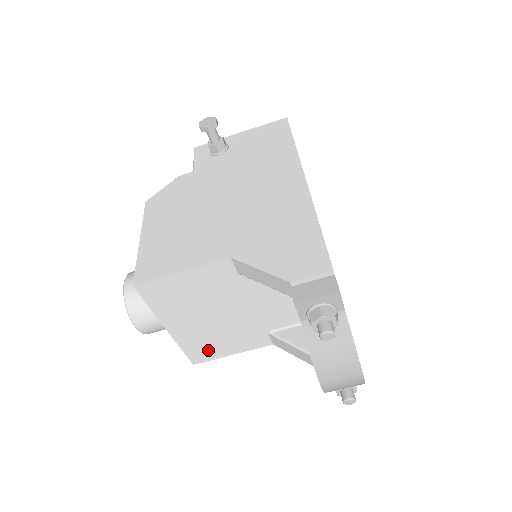
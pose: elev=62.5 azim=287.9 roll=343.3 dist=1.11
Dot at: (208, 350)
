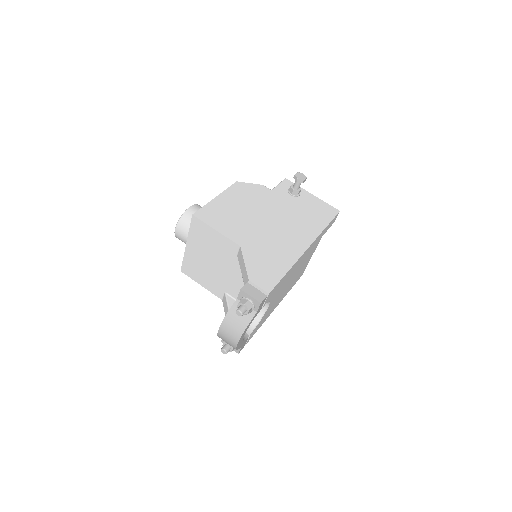
Dot at: (193, 272)
